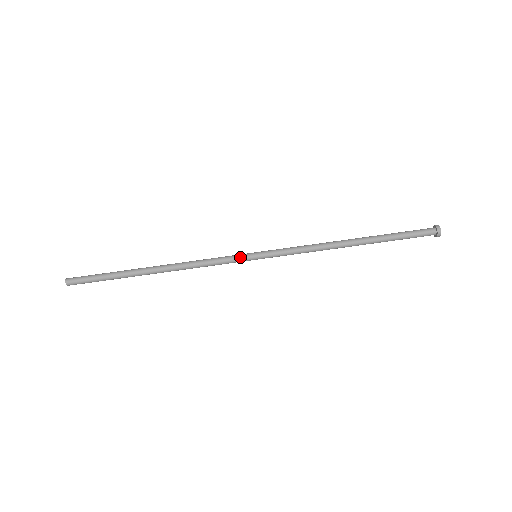
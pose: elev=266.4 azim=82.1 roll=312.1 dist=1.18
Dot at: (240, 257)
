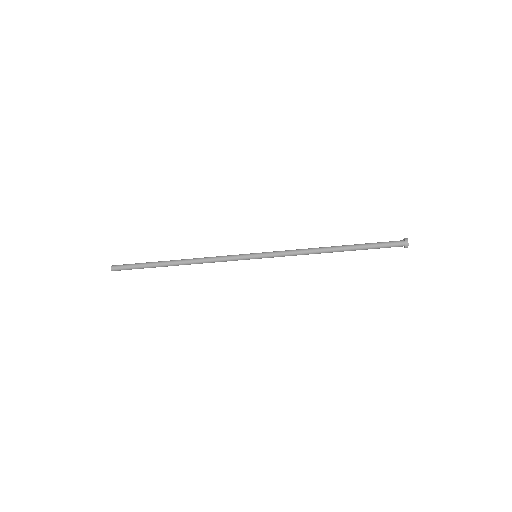
Dot at: occluded
